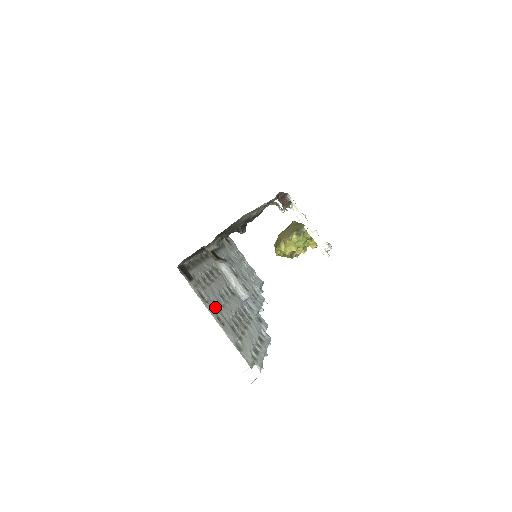
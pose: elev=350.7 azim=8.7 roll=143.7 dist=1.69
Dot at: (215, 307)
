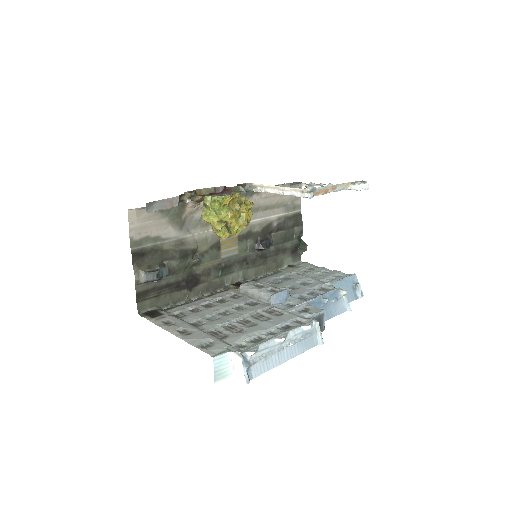
Dot at: (186, 325)
